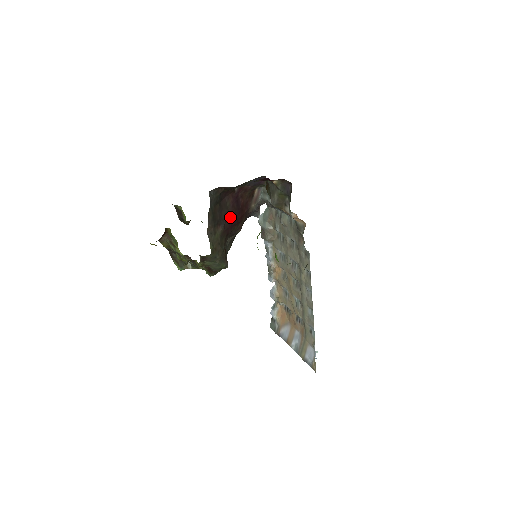
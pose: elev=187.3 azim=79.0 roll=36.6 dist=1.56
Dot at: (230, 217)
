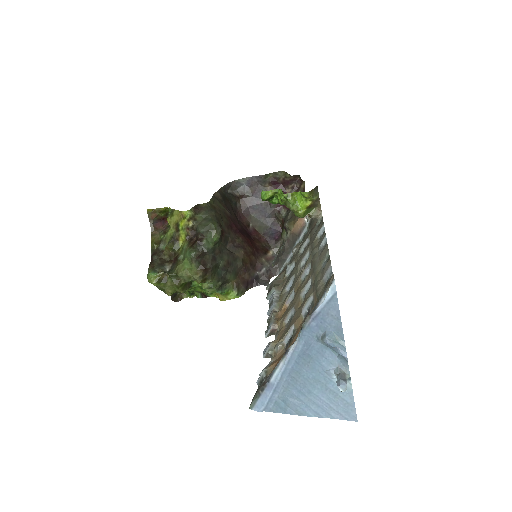
Dot at: (238, 226)
